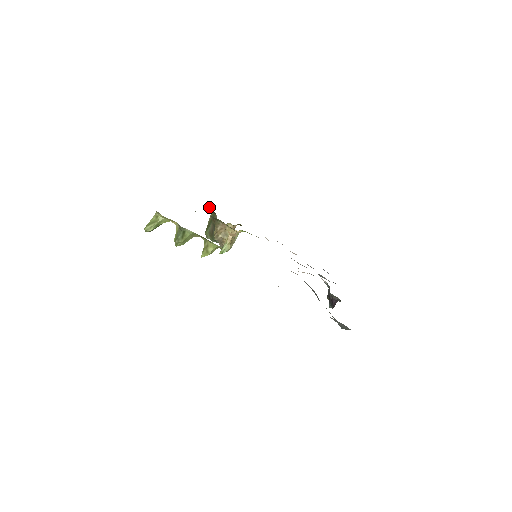
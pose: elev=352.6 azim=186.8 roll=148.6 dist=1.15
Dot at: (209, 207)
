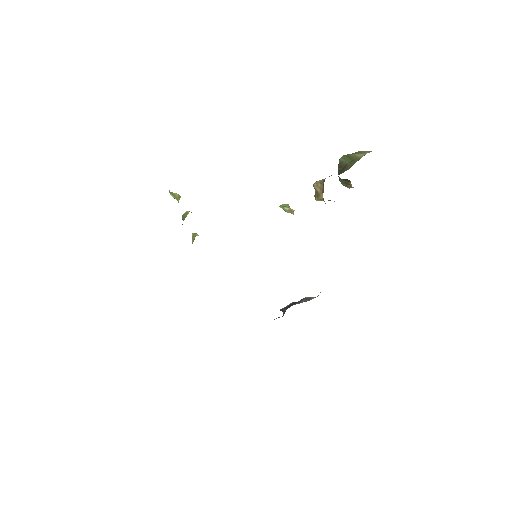
Dot at: occluded
